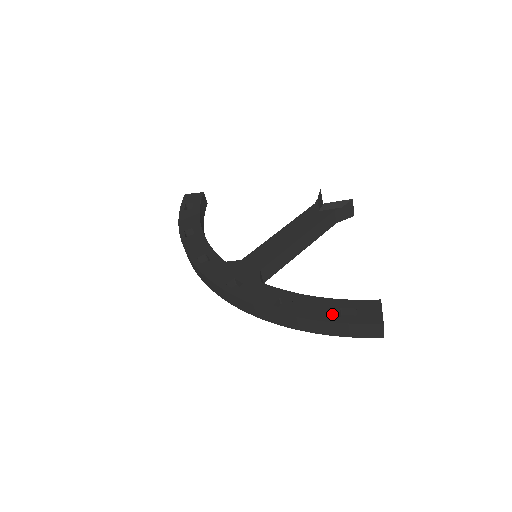
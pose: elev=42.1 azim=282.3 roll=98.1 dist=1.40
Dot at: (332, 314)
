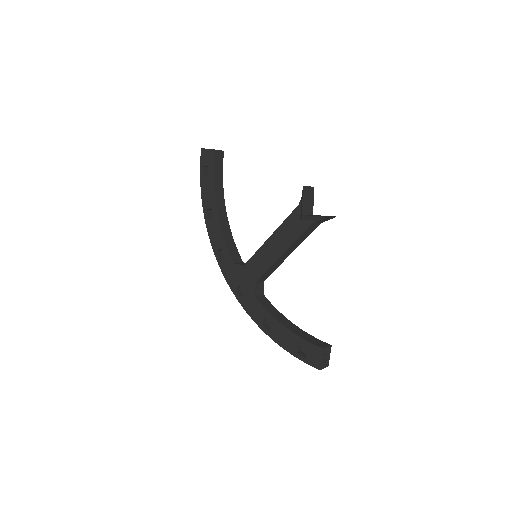
Dot at: (293, 348)
